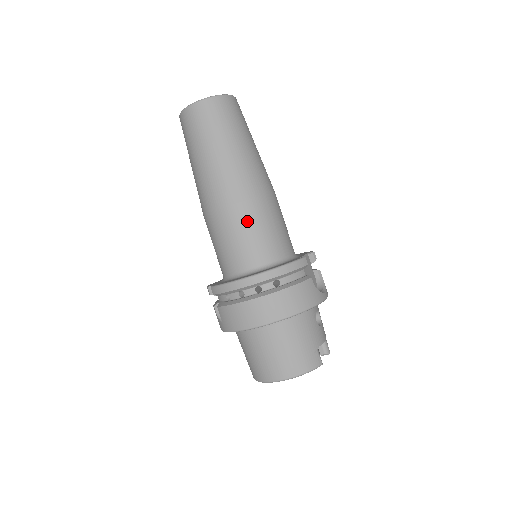
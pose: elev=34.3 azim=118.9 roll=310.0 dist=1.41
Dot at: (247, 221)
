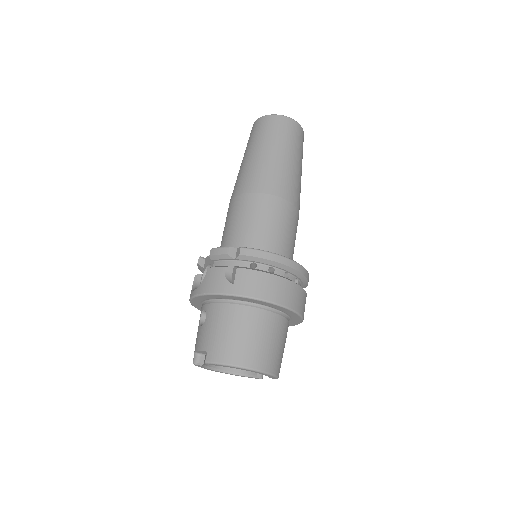
Dot at: (292, 221)
